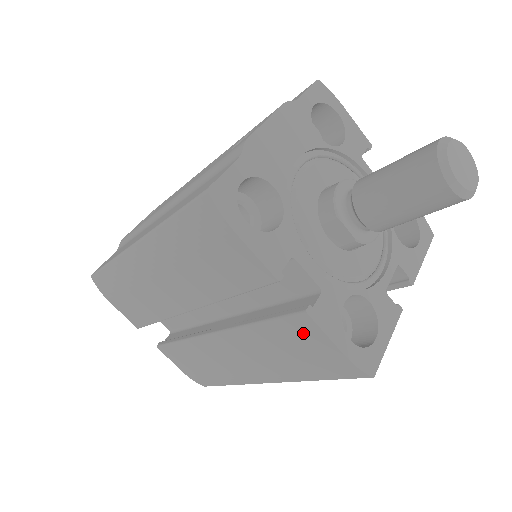
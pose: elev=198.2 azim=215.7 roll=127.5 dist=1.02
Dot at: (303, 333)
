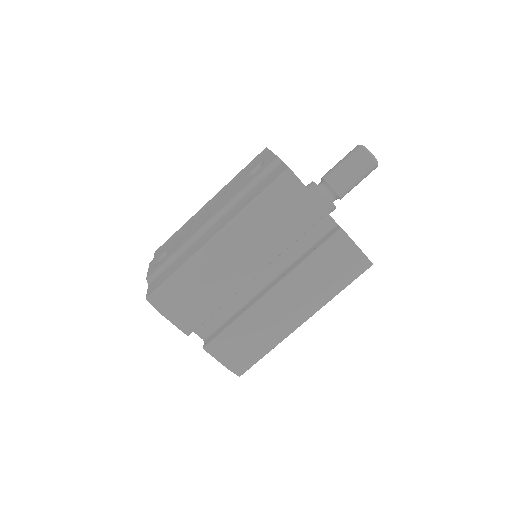
Dot at: (339, 247)
